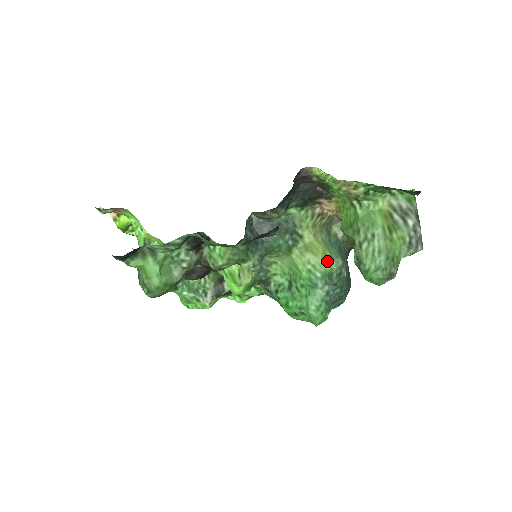
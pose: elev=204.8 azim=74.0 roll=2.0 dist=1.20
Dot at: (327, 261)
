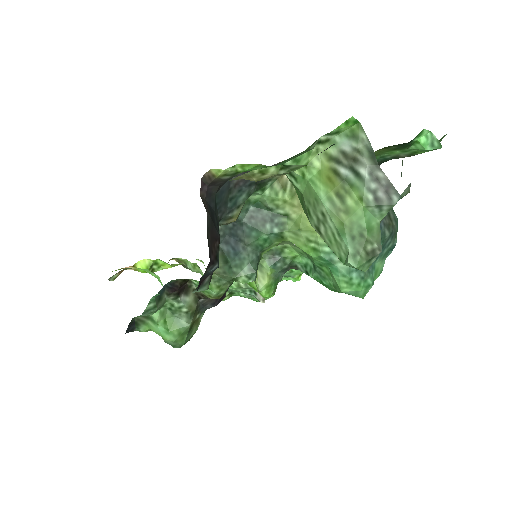
Dot at: occluded
